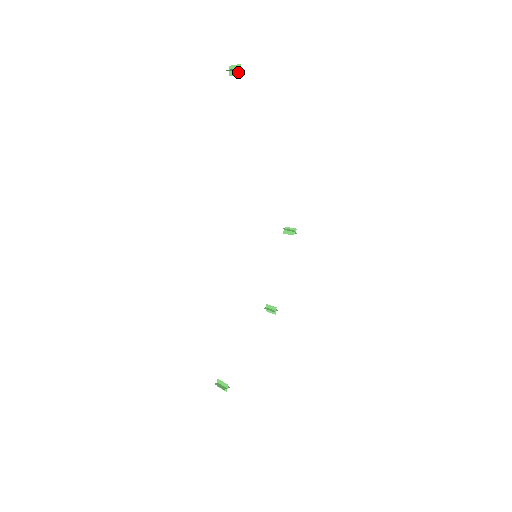
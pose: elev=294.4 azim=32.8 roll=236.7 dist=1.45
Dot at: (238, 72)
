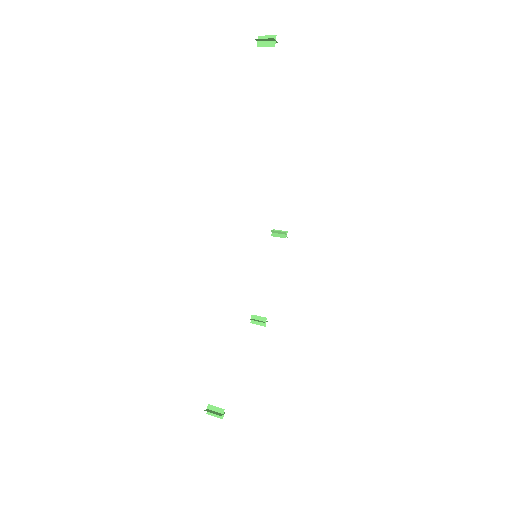
Dot at: (271, 43)
